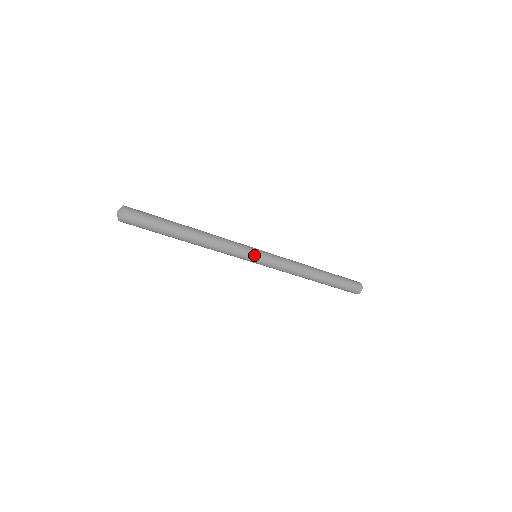
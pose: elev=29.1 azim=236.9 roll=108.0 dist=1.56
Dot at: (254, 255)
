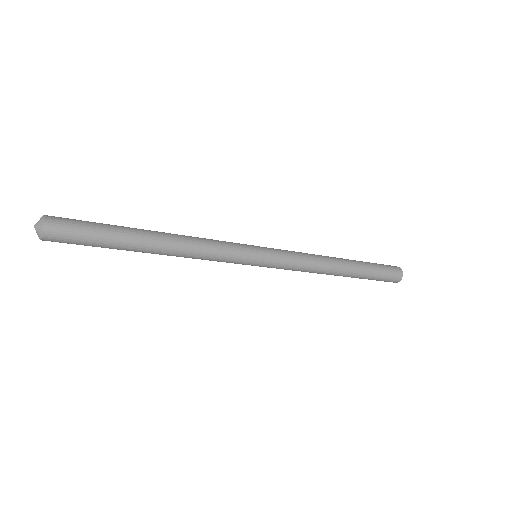
Dot at: (251, 263)
